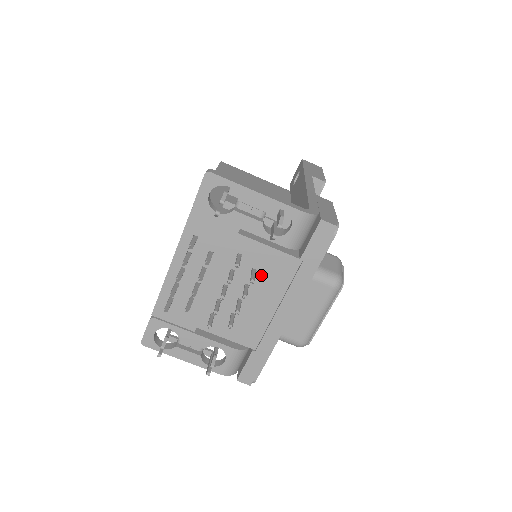
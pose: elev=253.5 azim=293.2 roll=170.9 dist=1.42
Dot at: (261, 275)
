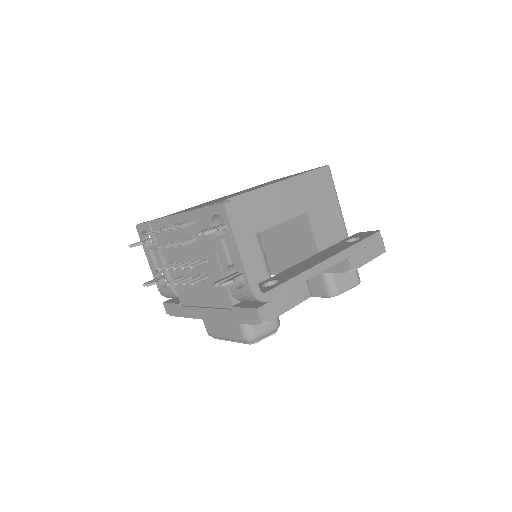
Dot at: (210, 284)
